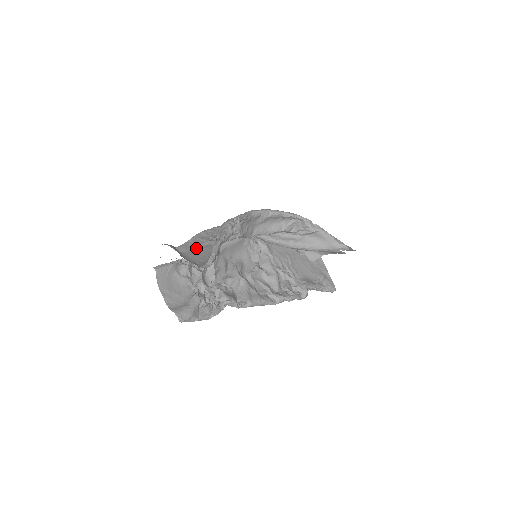
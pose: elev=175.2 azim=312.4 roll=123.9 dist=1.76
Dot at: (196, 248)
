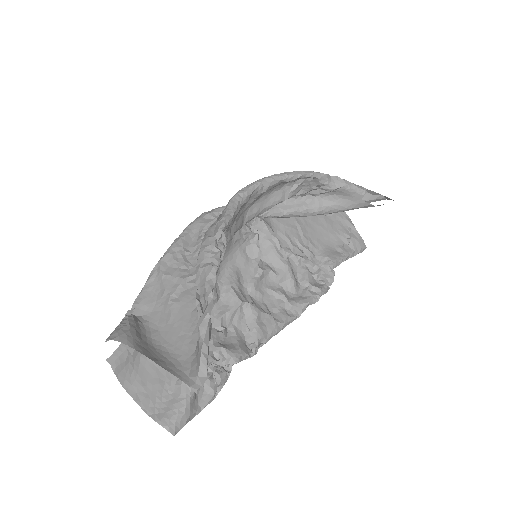
Dot at: (166, 305)
